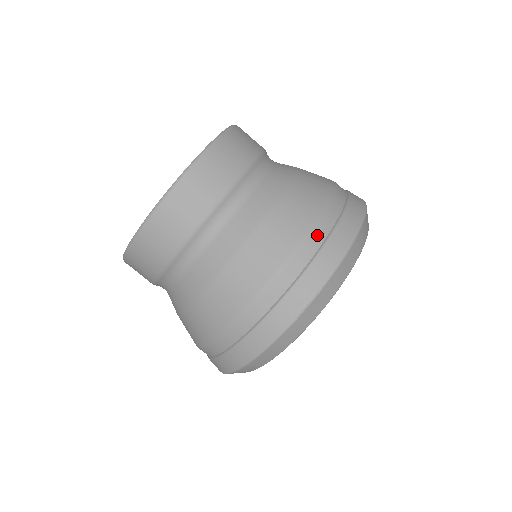
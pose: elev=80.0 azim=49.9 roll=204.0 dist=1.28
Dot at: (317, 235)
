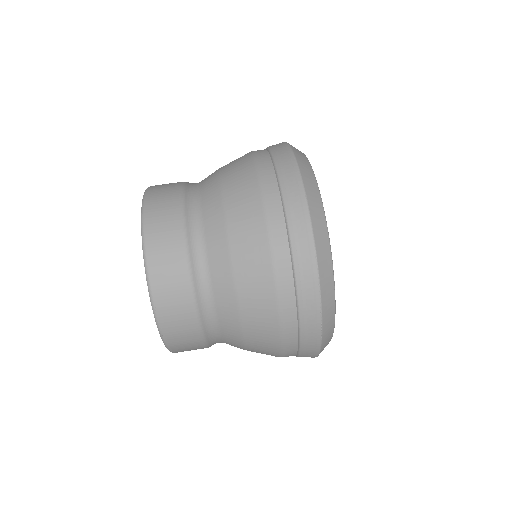
Dot at: (283, 272)
